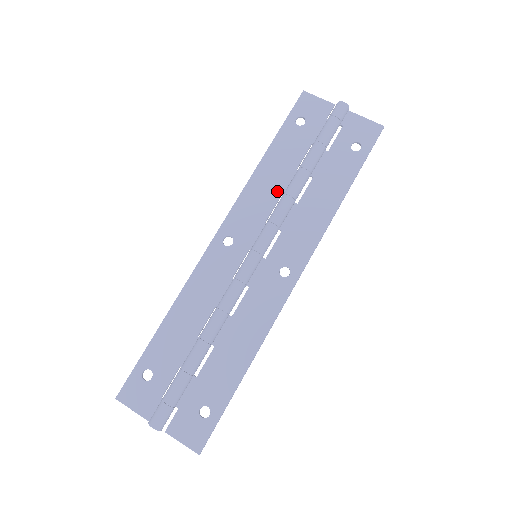
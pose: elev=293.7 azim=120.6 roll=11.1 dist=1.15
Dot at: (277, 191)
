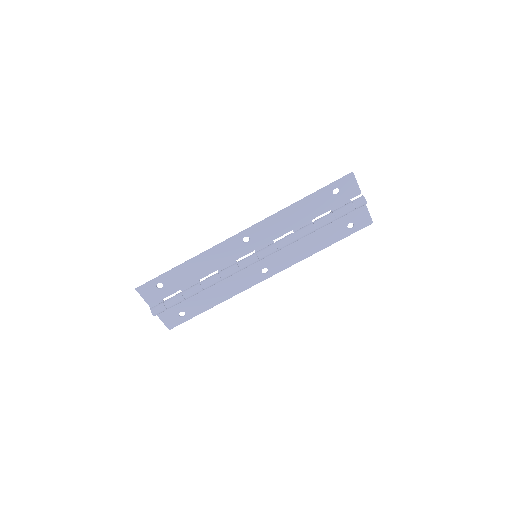
Dot at: (292, 227)
